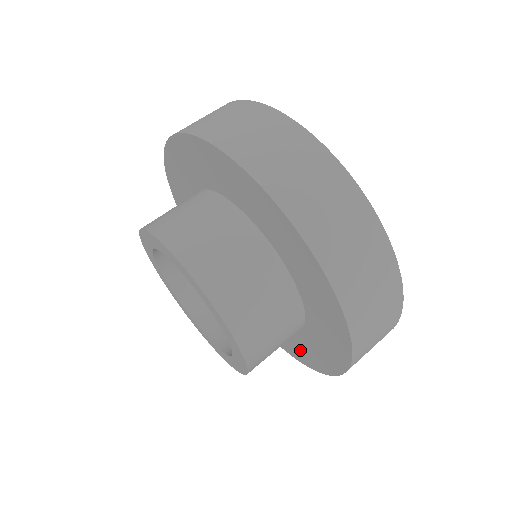
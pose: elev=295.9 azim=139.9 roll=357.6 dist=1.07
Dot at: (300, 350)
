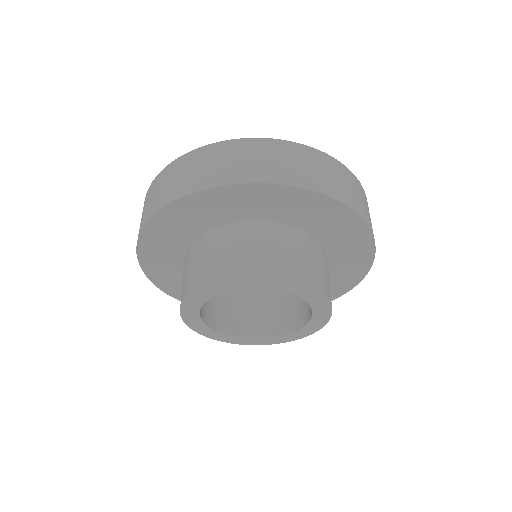
Dot at: occluded
